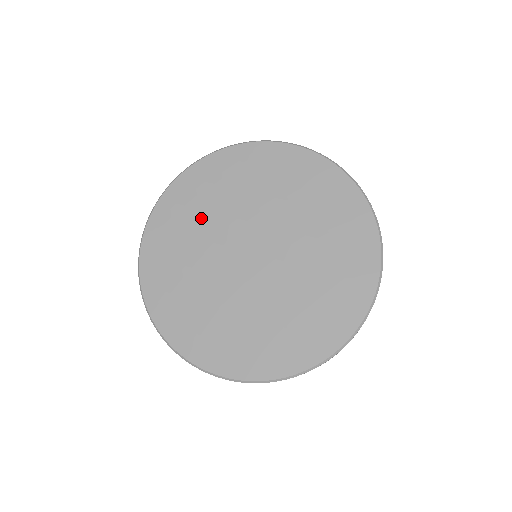
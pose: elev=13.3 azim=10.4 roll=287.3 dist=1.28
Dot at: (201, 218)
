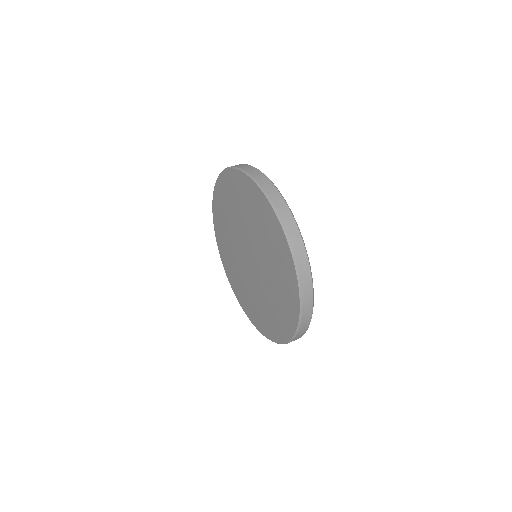
Dot at: (228, 220)
